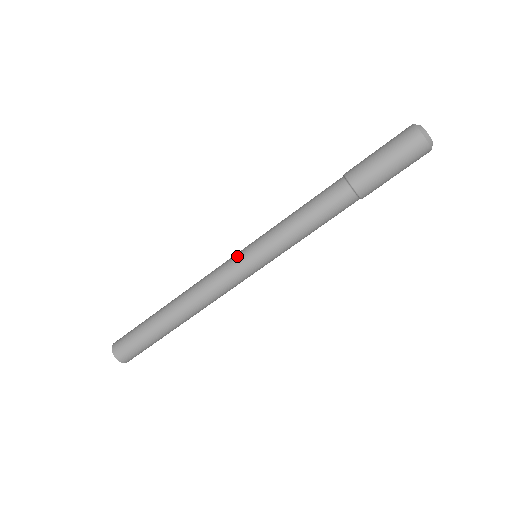
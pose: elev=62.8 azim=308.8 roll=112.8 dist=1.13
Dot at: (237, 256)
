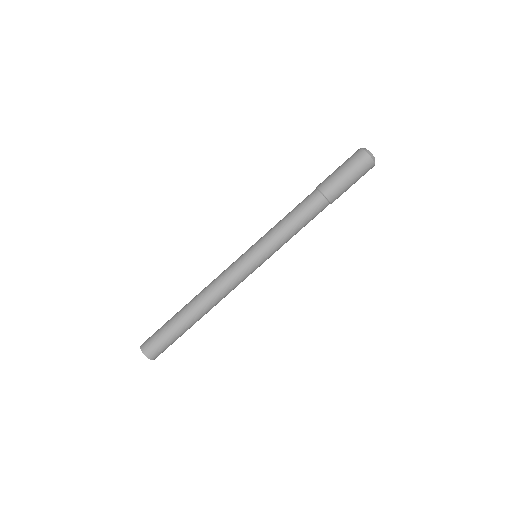
Dot at: (241, 255)
